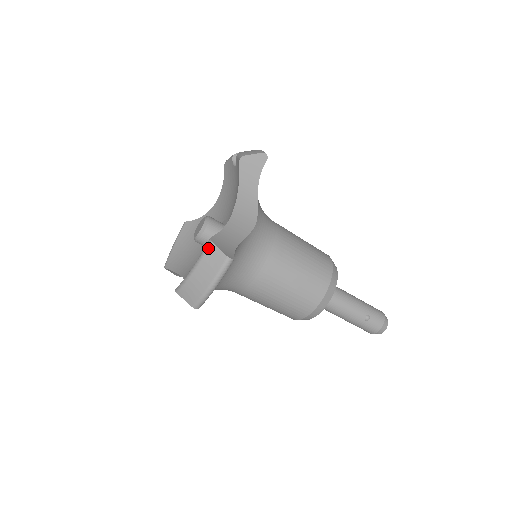
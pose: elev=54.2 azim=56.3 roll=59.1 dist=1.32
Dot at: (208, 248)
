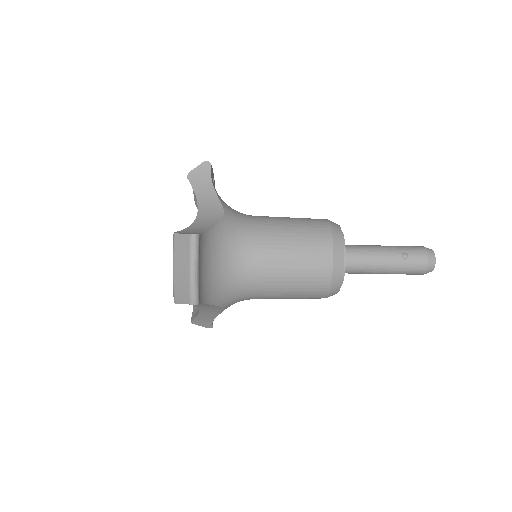
Dot at: (174, 240)
